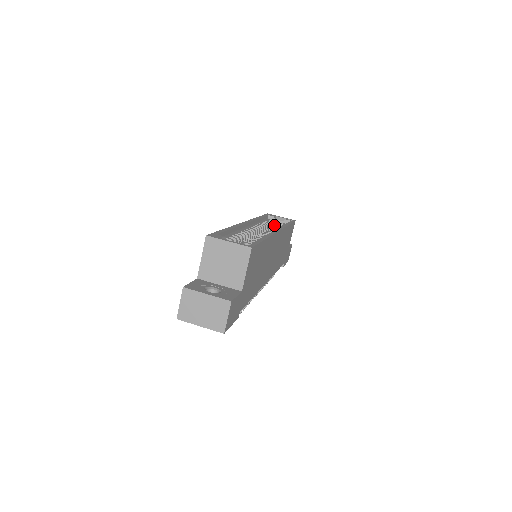
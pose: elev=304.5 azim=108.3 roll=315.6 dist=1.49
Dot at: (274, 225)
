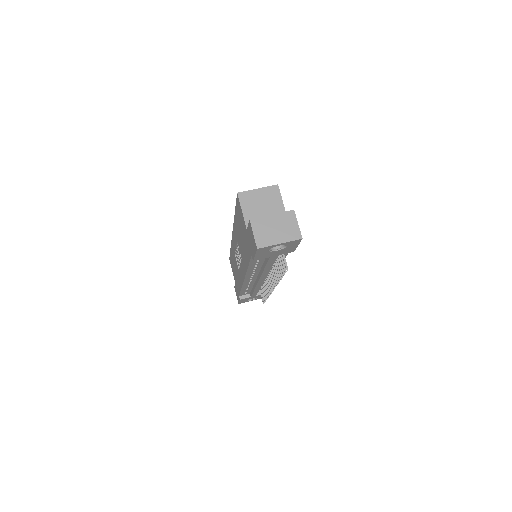
Dot at: occluded
